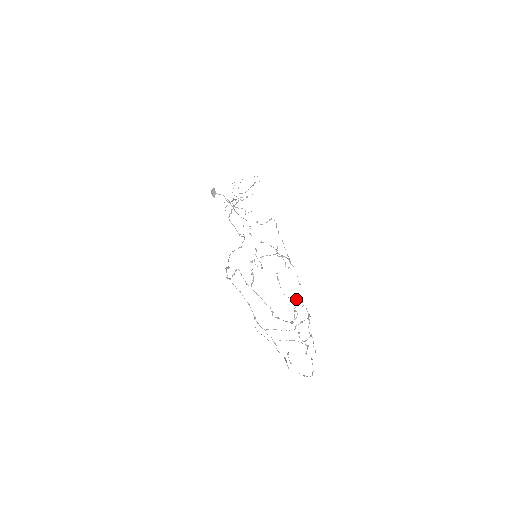
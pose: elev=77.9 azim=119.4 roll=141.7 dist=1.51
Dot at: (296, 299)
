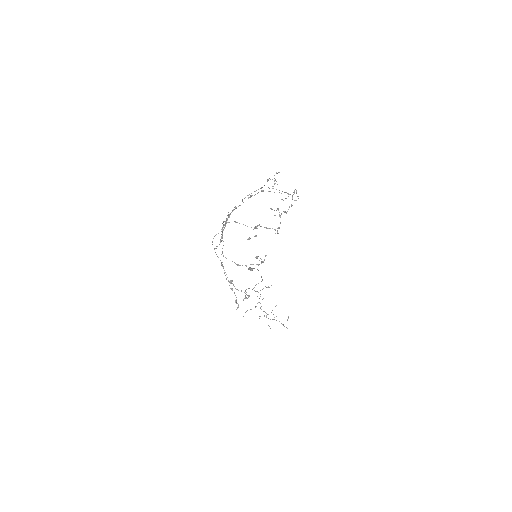
Dot at: occluded
